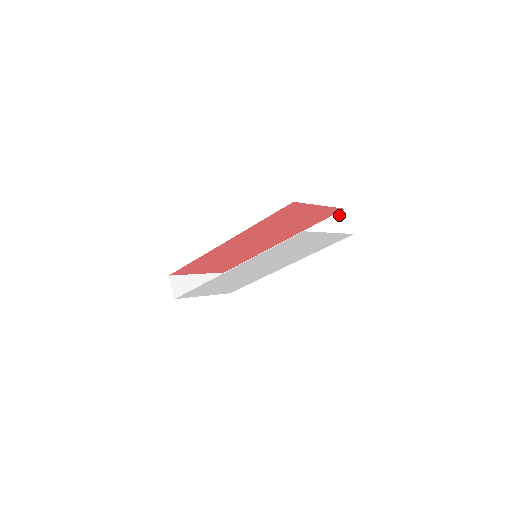
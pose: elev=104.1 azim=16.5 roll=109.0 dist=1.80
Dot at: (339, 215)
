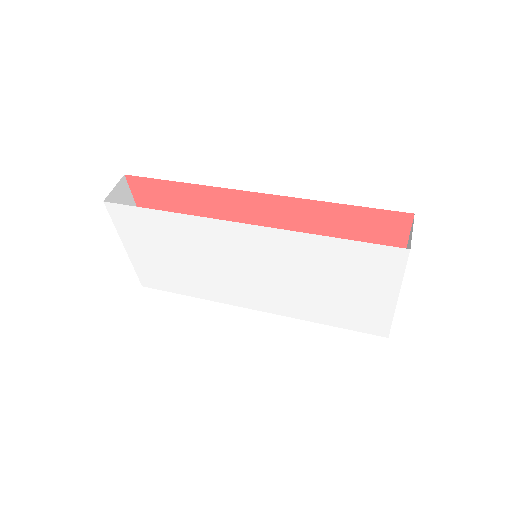
Dot at: occluded
